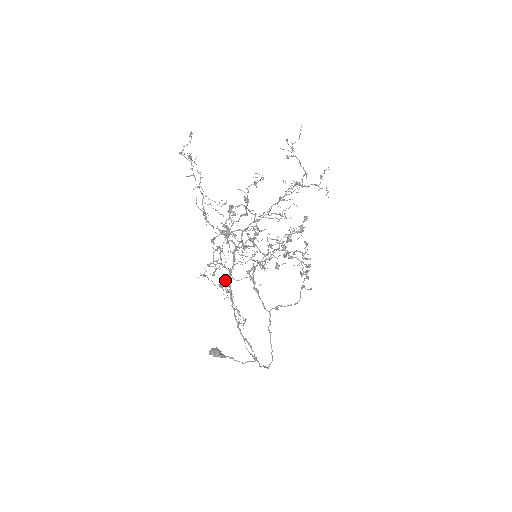
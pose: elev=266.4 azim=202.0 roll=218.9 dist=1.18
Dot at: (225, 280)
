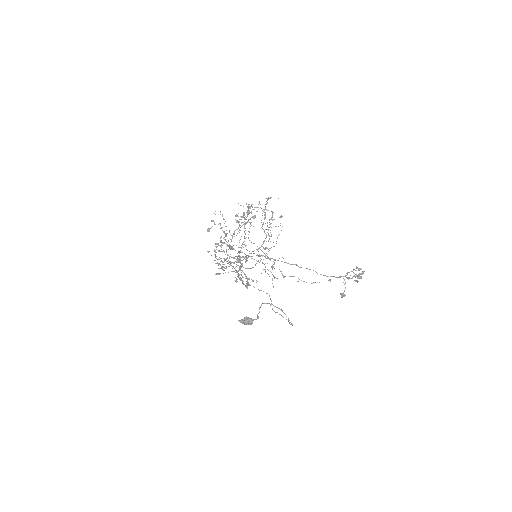
Dot at: occluded
